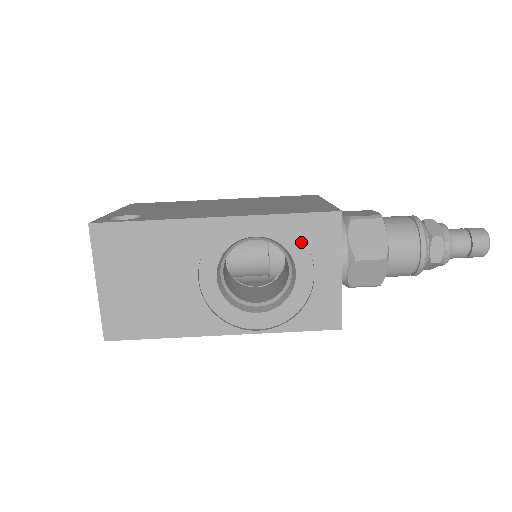
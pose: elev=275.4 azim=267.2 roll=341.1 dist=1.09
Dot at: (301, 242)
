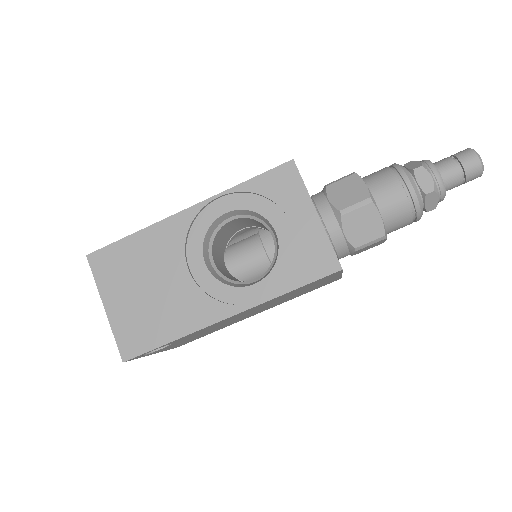
Dot at: (269, 202)
